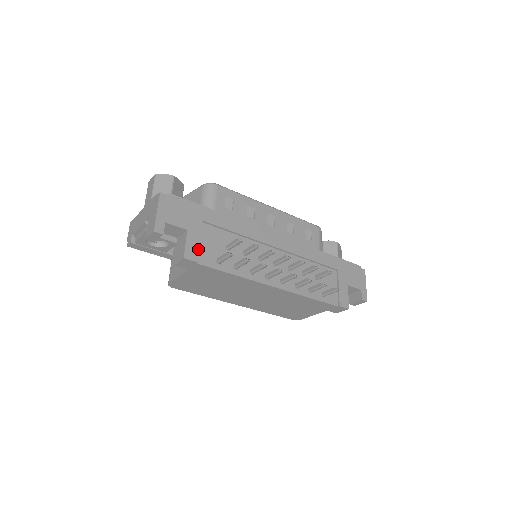
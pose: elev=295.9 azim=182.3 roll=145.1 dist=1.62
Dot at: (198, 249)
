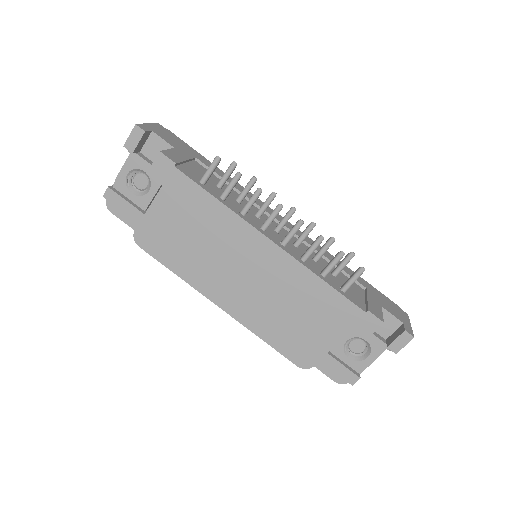
Dot at: (180, 160)
